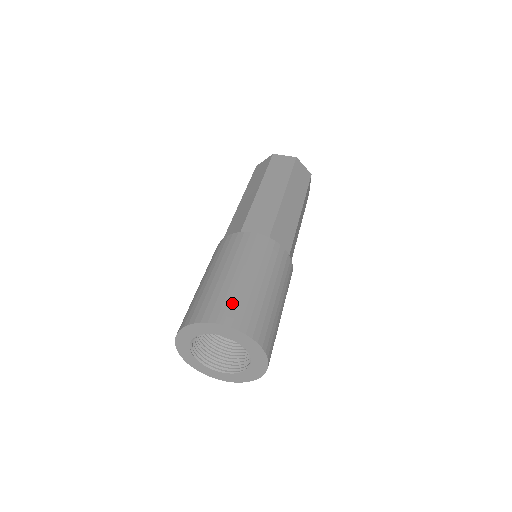
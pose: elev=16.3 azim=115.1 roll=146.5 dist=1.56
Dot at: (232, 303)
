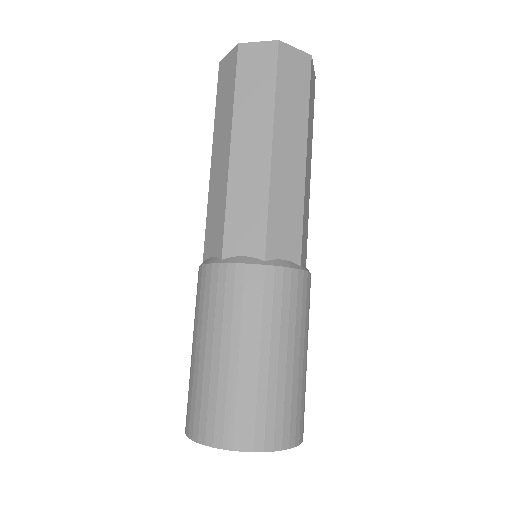
Dot at: (236, 411)
